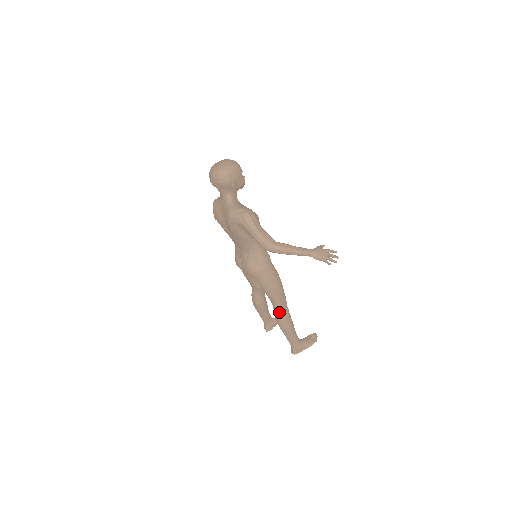
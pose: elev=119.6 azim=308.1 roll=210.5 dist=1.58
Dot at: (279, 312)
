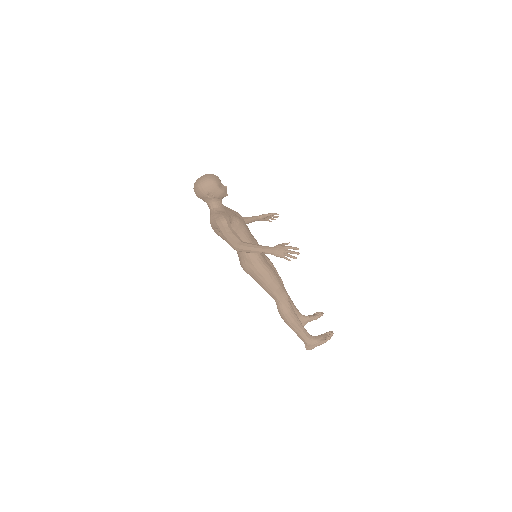
Dot at: (279, 308)
